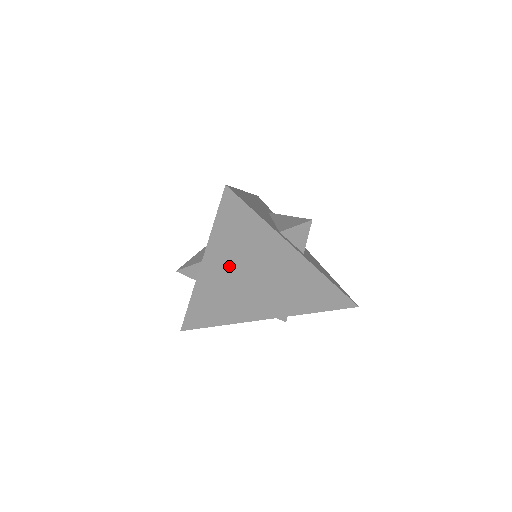
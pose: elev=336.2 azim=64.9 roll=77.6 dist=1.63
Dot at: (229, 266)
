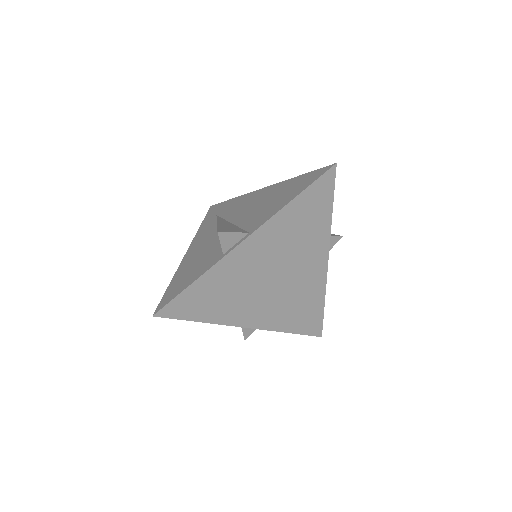
Dot at: (270, 249)
